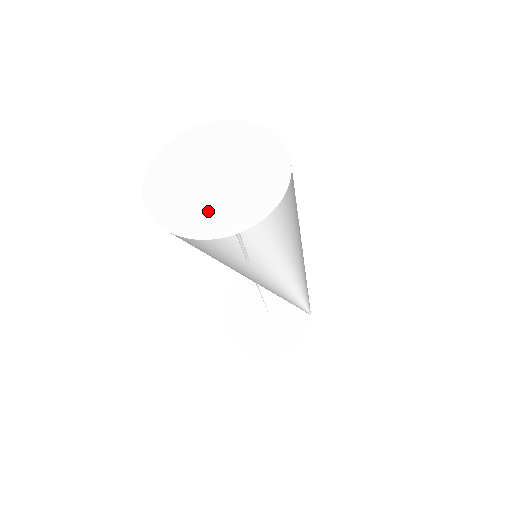
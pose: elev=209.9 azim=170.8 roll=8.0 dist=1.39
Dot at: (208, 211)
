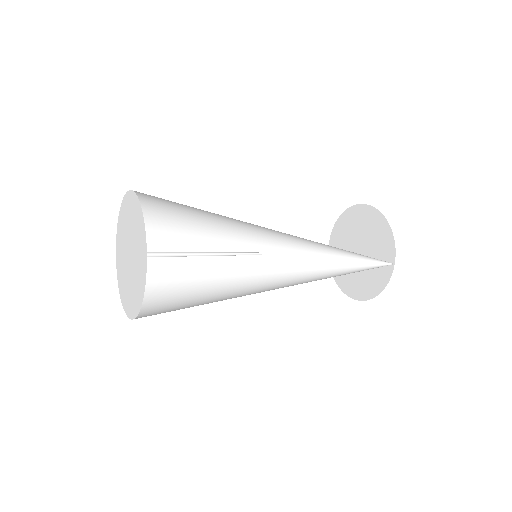
Dot at: (128, 291)
